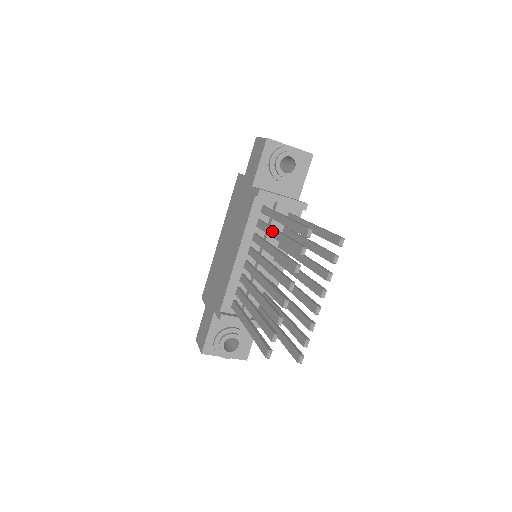
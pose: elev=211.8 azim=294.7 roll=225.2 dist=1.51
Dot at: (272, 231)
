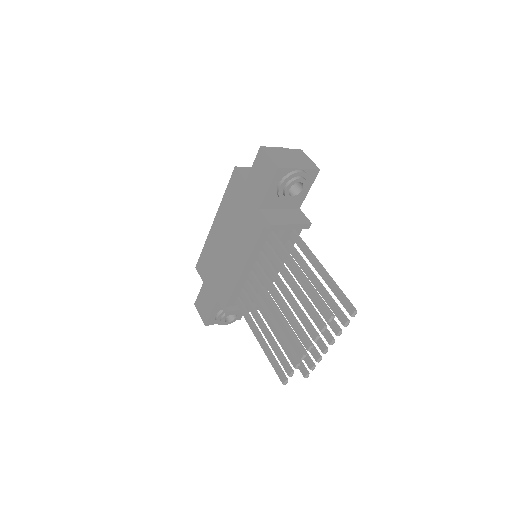
Dot at: (285, 274)
